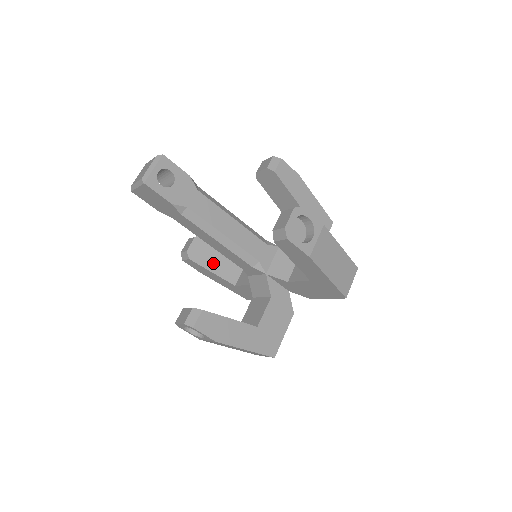
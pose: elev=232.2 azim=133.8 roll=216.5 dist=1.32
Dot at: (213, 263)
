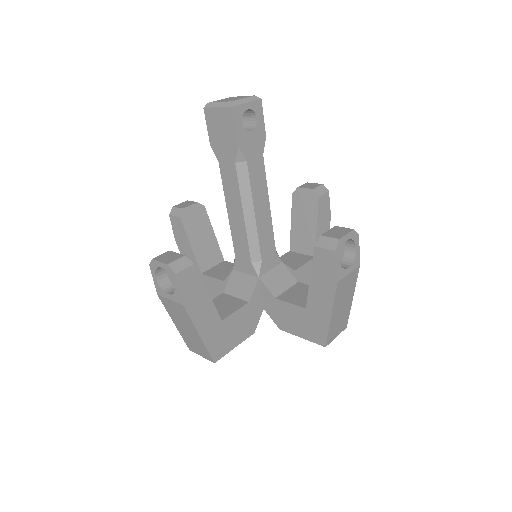
Dot at: (197, 238)
